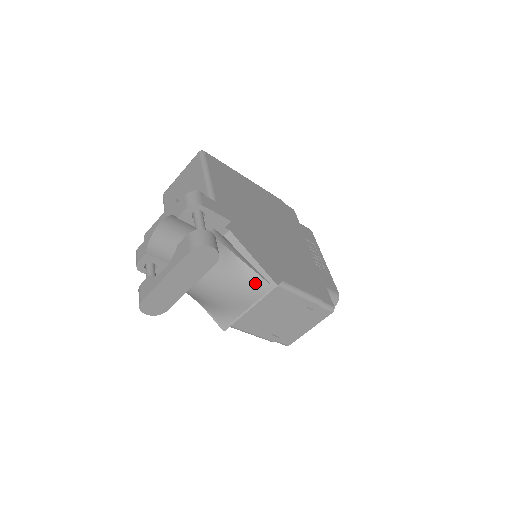
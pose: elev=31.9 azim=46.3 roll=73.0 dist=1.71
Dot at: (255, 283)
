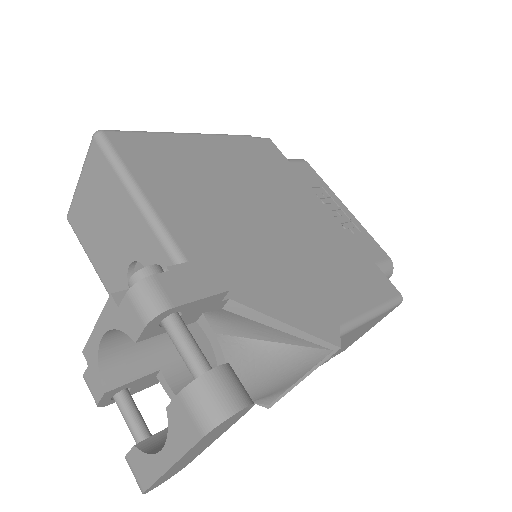
Dot at: (303, 358)
